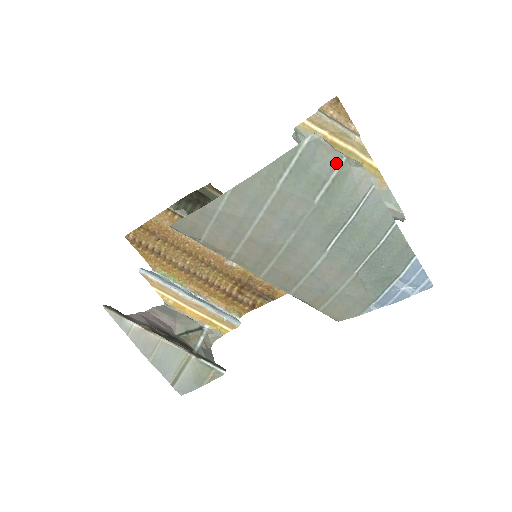
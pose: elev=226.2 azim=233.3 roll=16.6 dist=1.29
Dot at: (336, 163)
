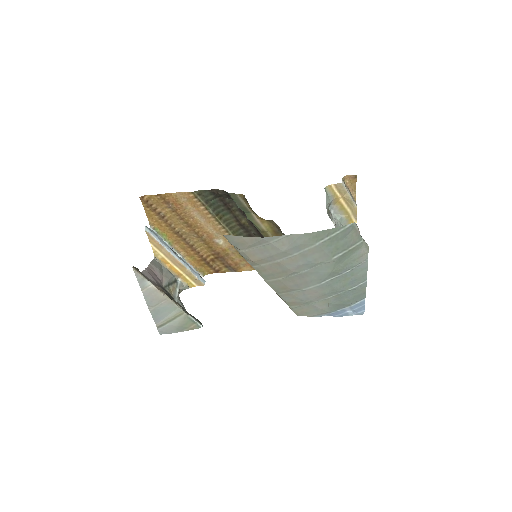
Dot at: (357, 242)
